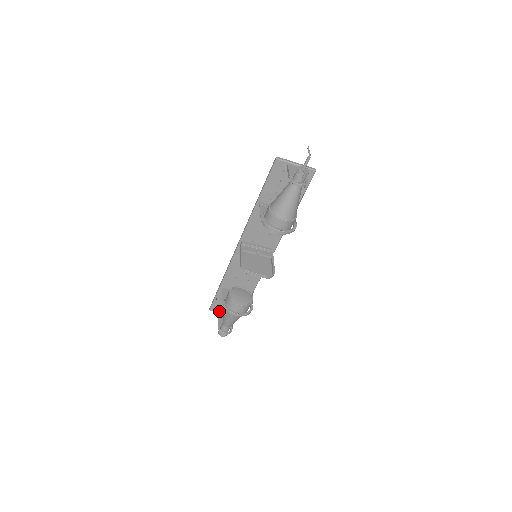
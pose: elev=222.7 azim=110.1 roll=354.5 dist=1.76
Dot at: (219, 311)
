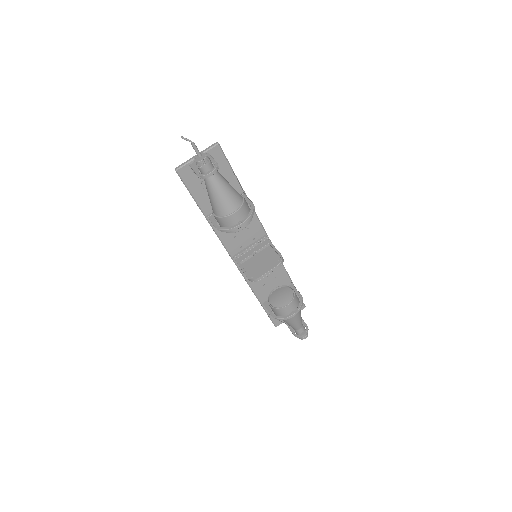
Dot at: occluded
